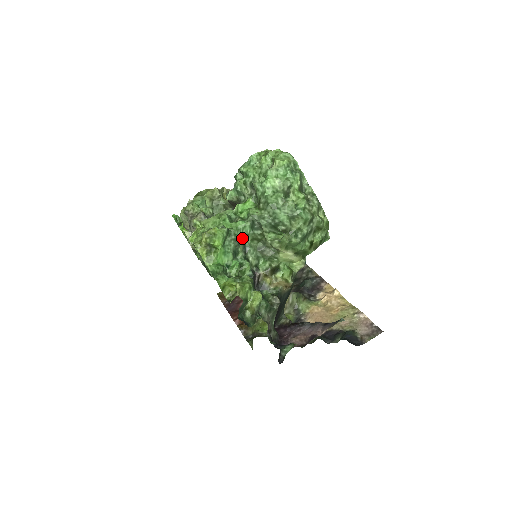
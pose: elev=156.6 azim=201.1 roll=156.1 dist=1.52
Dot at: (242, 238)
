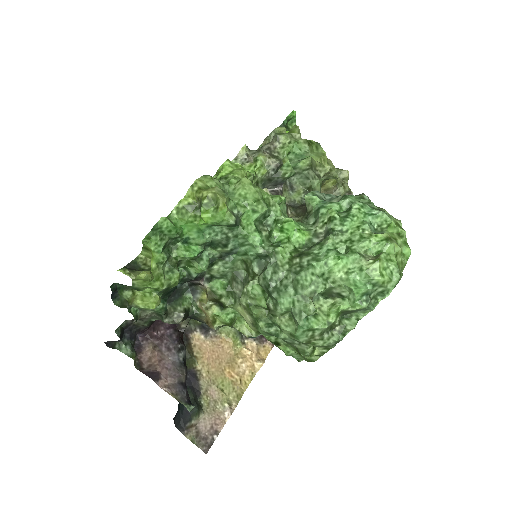
Dot at: (237, 247)
